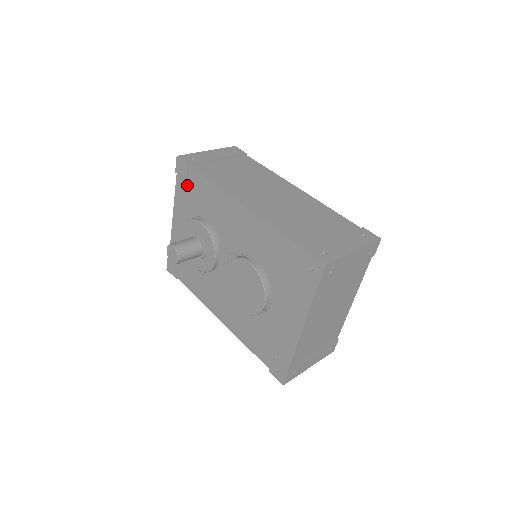
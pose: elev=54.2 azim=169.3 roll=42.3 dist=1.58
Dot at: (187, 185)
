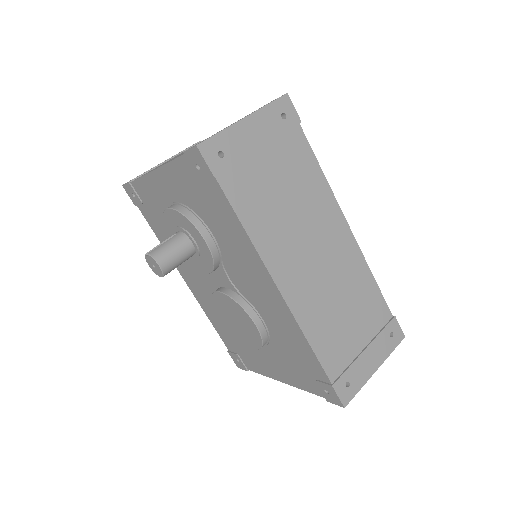
Dot at: (198, 183)
